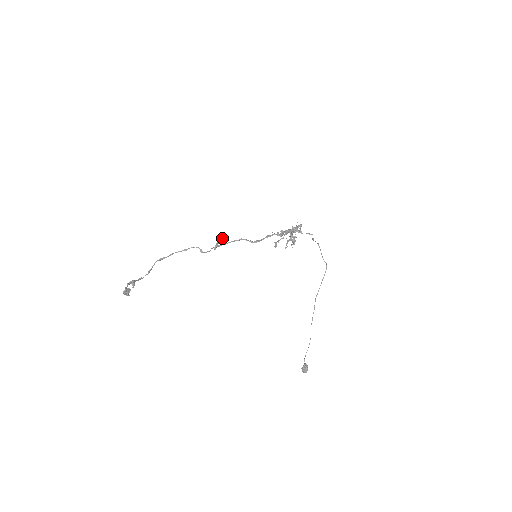
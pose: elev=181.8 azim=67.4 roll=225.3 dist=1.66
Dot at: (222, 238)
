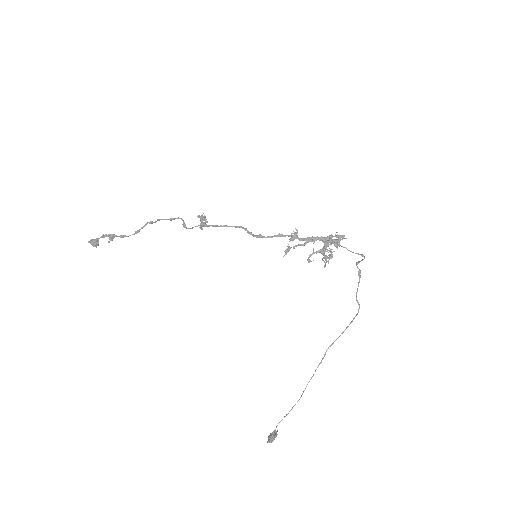
Dot at: (204, 215)
